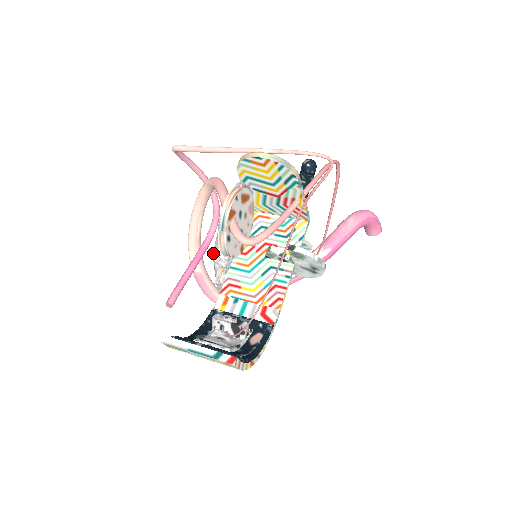
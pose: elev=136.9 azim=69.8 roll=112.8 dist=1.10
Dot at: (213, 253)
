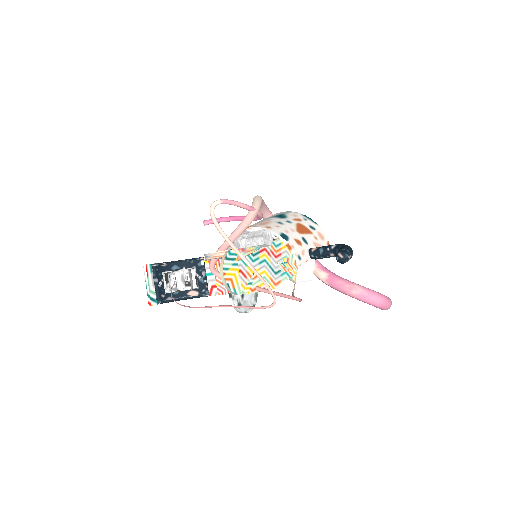
Dot at: occluded
